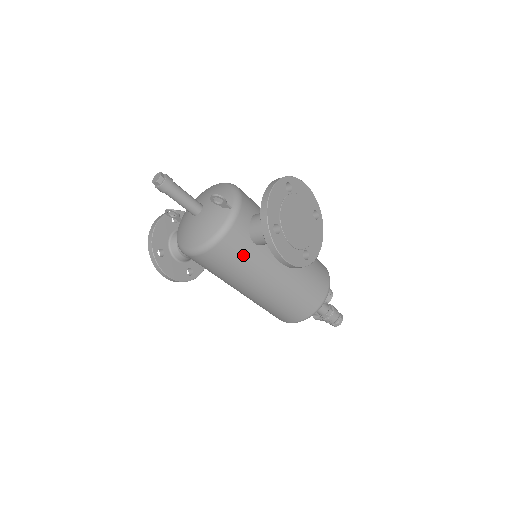
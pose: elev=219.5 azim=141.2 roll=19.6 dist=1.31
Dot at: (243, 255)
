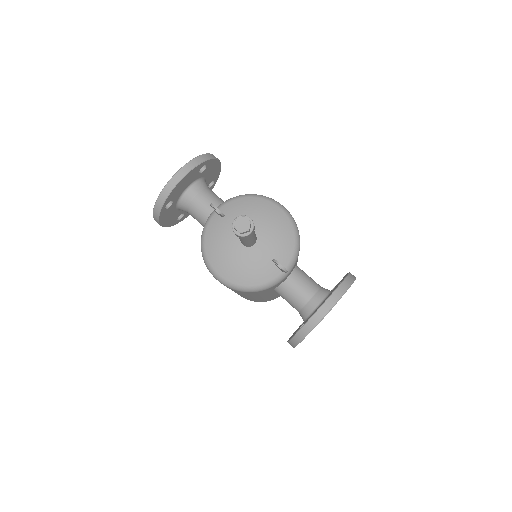
Dot at: (257, 294)
